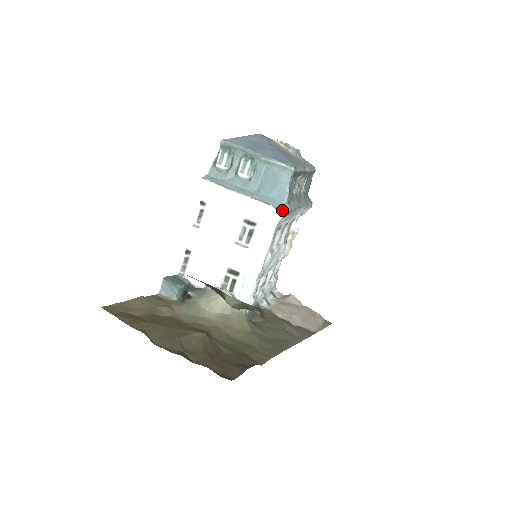
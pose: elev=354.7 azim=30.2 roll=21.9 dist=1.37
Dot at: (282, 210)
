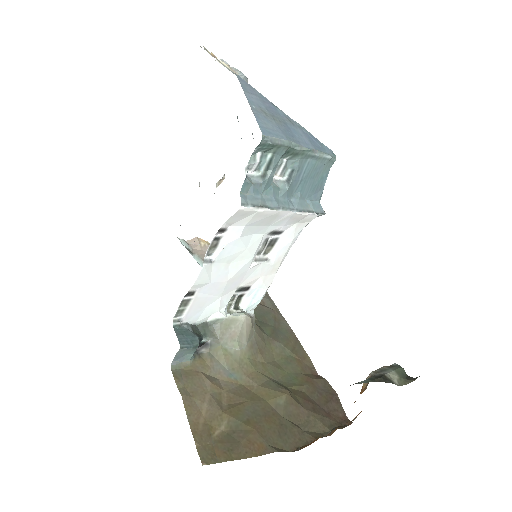
Dot at: (323, 214)
